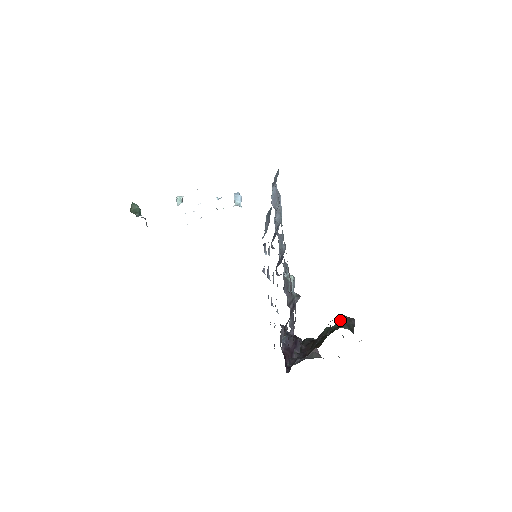
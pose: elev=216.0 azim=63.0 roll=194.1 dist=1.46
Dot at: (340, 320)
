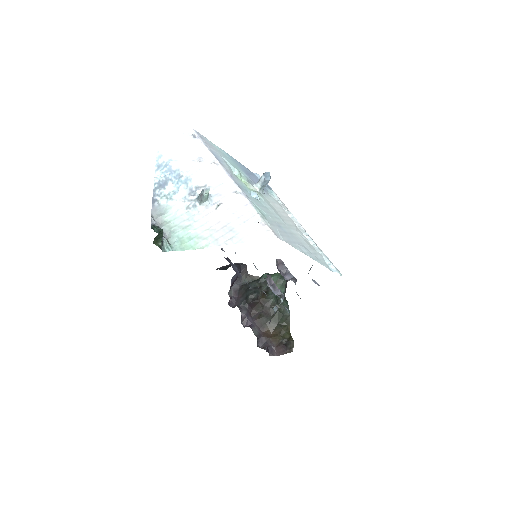
Dot at: (282, 286)
